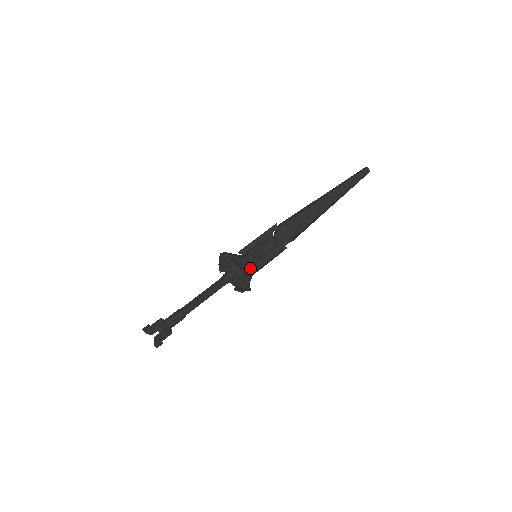
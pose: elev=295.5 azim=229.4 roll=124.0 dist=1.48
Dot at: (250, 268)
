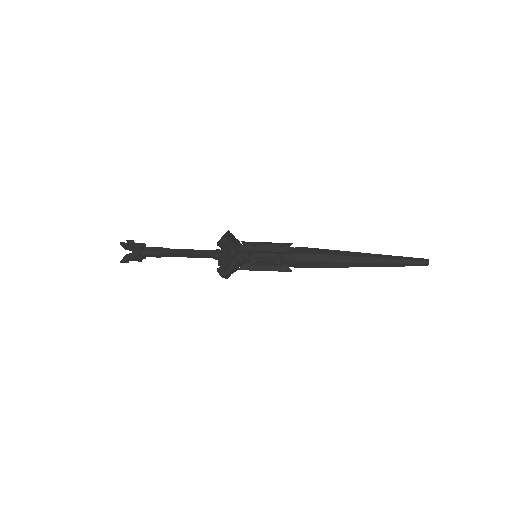
Dot at: (240, 246)
